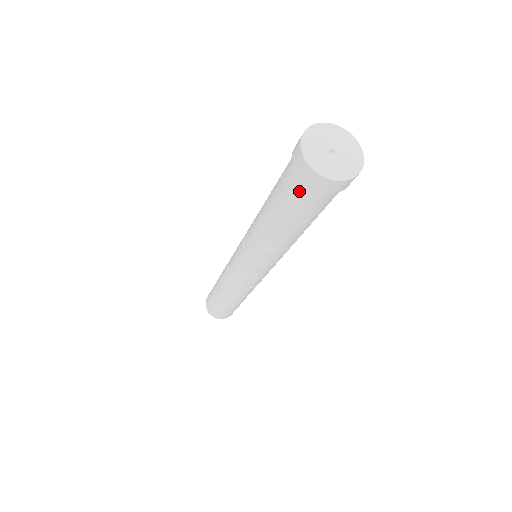
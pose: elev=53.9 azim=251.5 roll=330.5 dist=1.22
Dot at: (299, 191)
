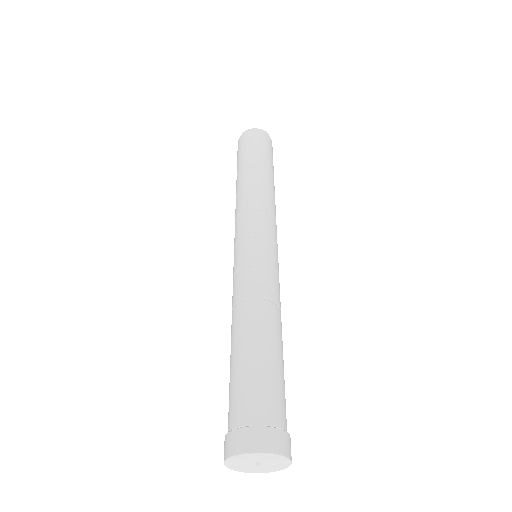
Dot at: occluded
